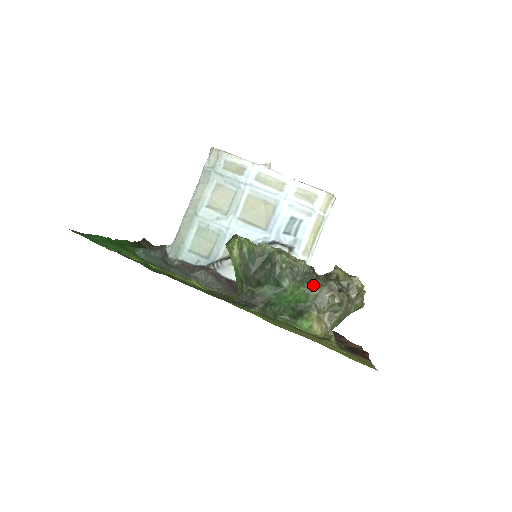
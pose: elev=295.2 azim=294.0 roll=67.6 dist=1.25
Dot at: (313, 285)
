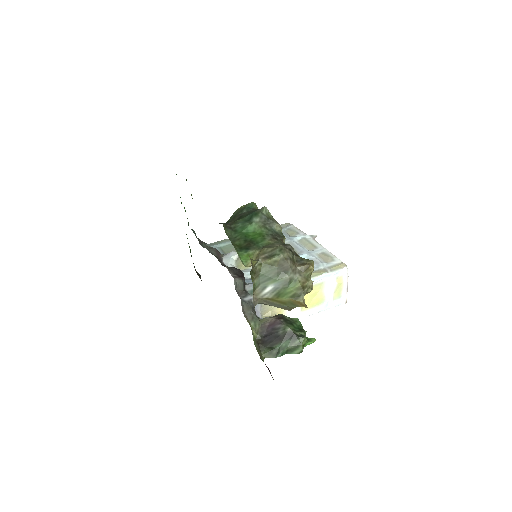
Dot at: (274, 239)
